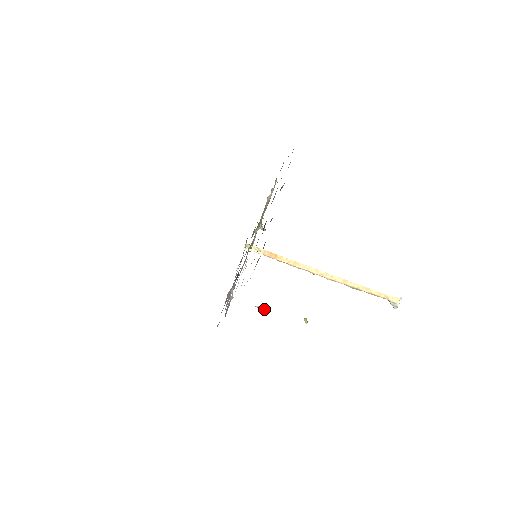
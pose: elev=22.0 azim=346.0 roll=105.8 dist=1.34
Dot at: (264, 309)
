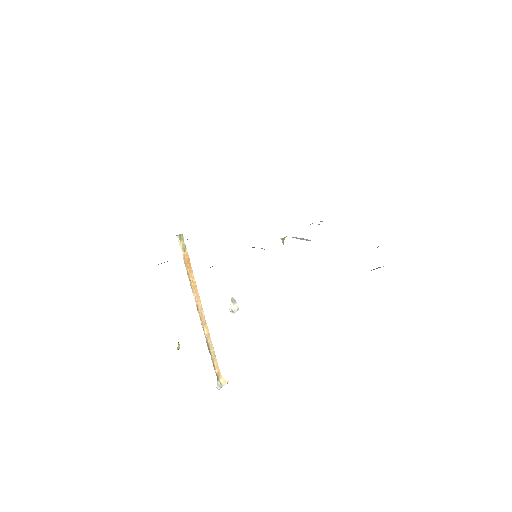
Dot at: (235, 307)
